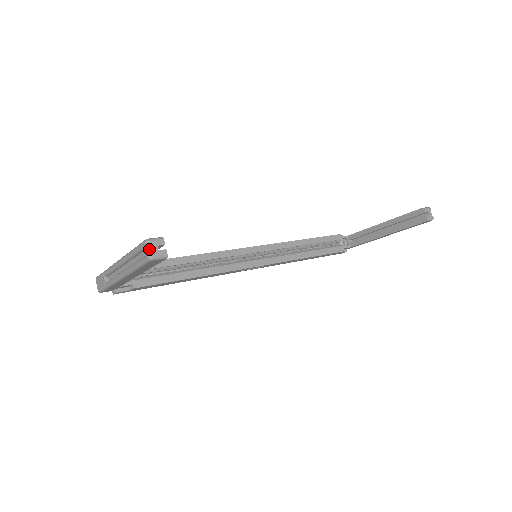
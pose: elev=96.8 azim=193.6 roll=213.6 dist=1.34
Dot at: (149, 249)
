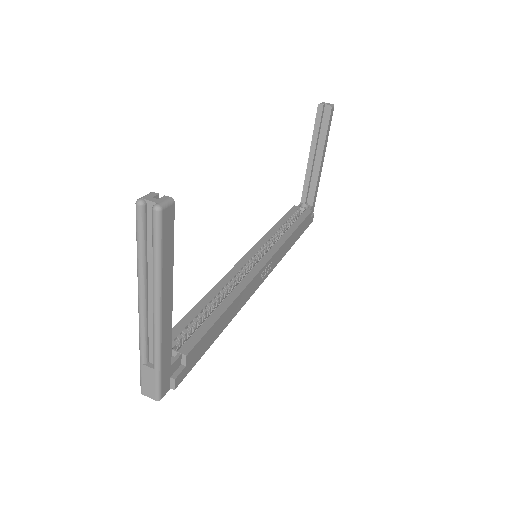
Dot at: (148, 209)
